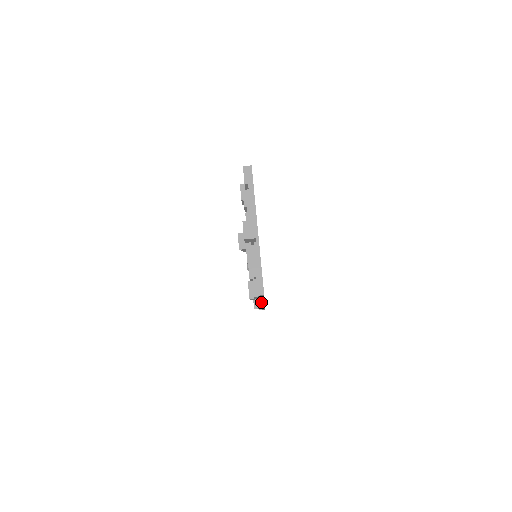
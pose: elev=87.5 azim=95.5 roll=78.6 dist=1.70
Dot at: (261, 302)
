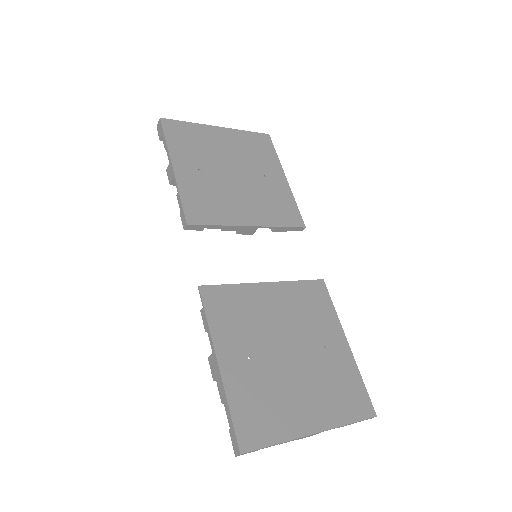
Dot at: (298, 230)
